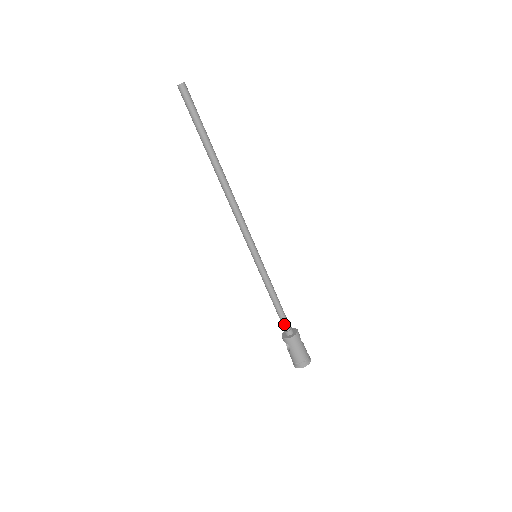
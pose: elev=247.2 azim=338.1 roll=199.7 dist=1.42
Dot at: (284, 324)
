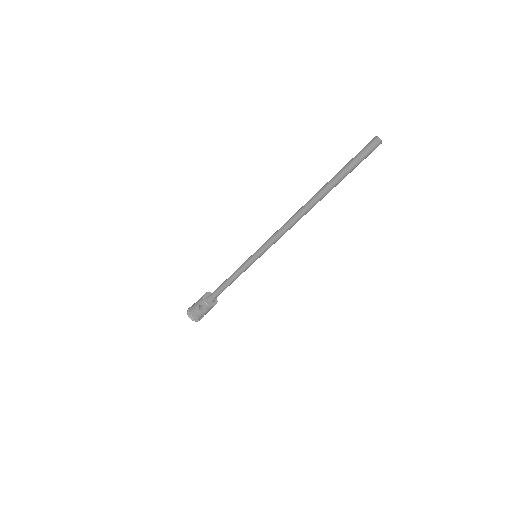
Dot at: occluded
